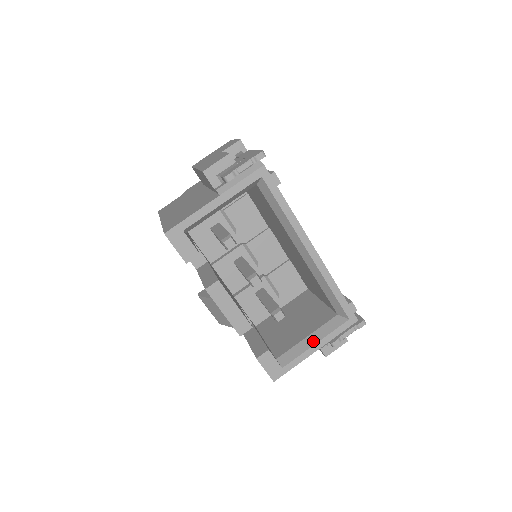
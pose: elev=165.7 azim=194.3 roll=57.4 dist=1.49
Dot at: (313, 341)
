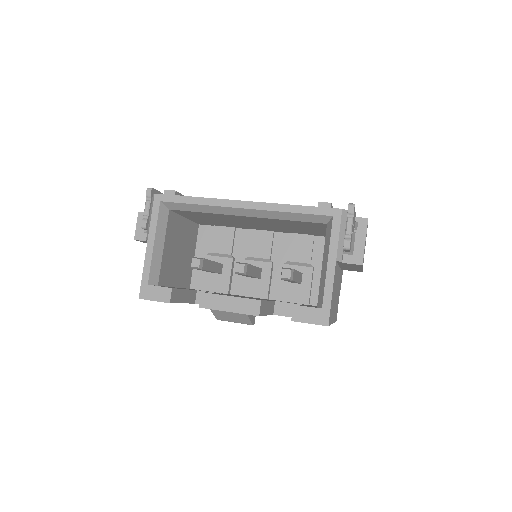
Dot at: (325, 263)
